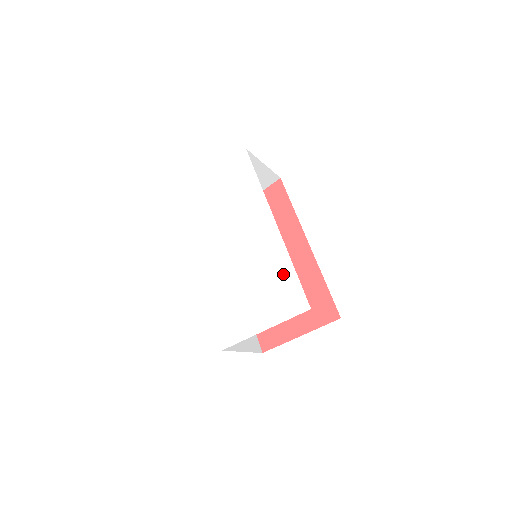
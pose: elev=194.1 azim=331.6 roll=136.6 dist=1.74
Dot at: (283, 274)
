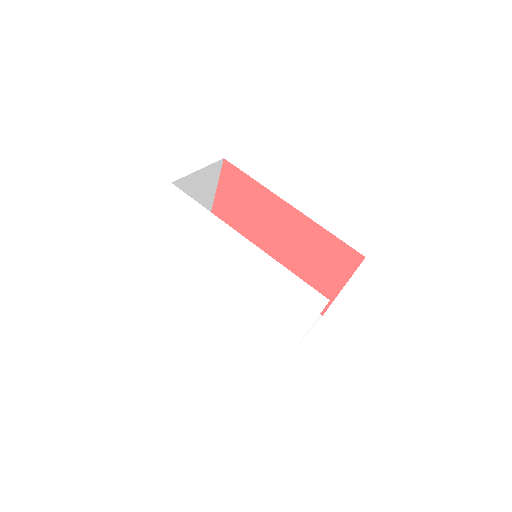
Dot at: (286, 281)
